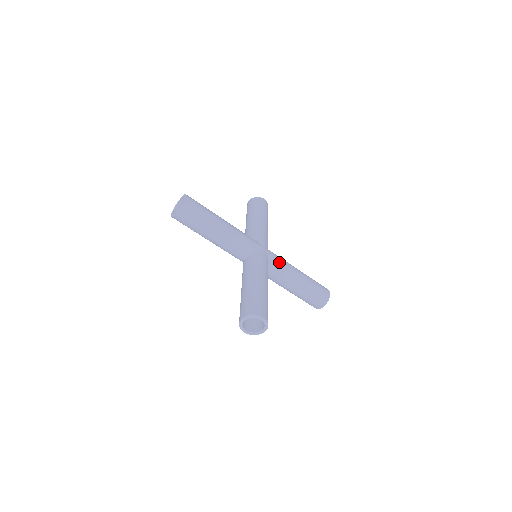
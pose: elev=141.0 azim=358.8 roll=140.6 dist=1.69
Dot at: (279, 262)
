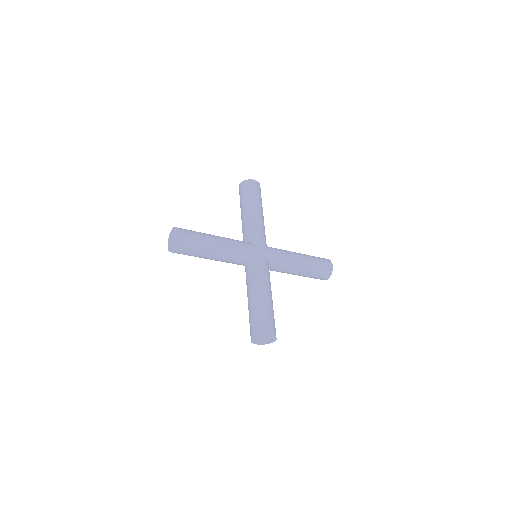
Dot at: (260, 268)
